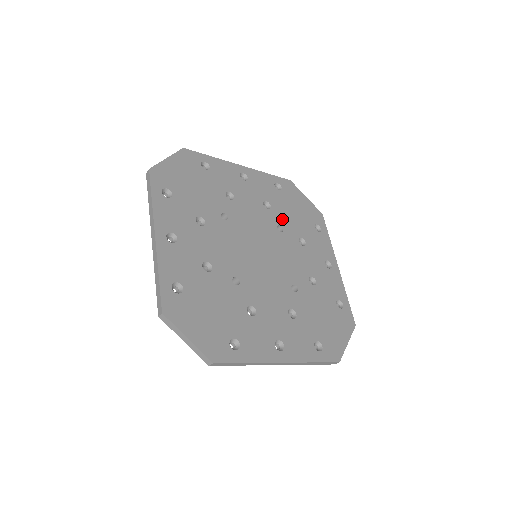
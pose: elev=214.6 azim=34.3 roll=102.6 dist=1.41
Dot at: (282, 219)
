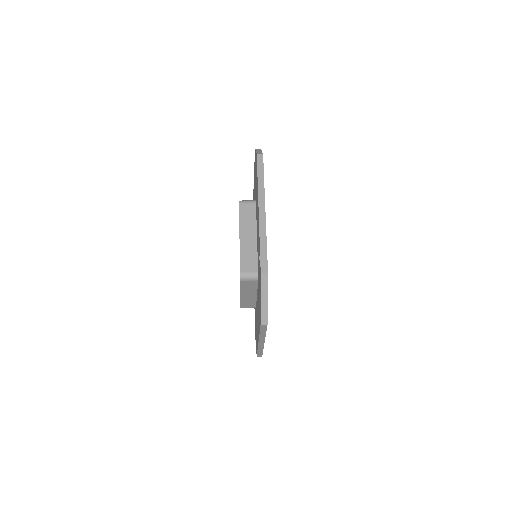
Dot at: occluded
